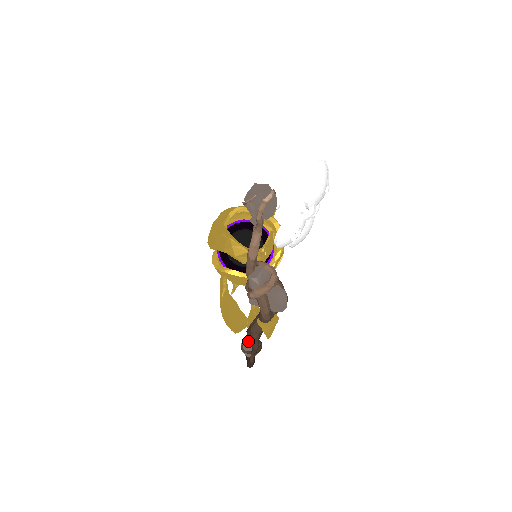
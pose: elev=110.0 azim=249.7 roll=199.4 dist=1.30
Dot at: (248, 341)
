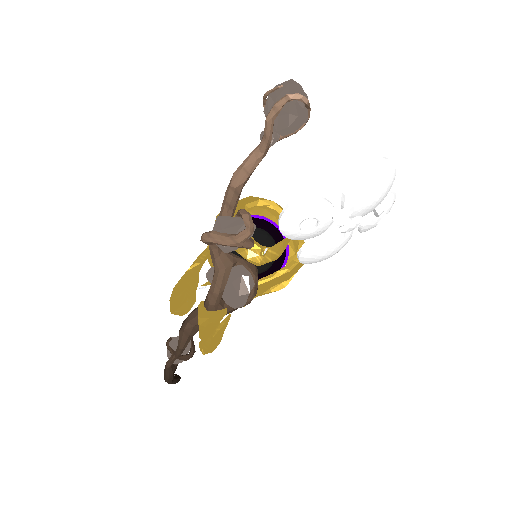
Dot at: occluded
